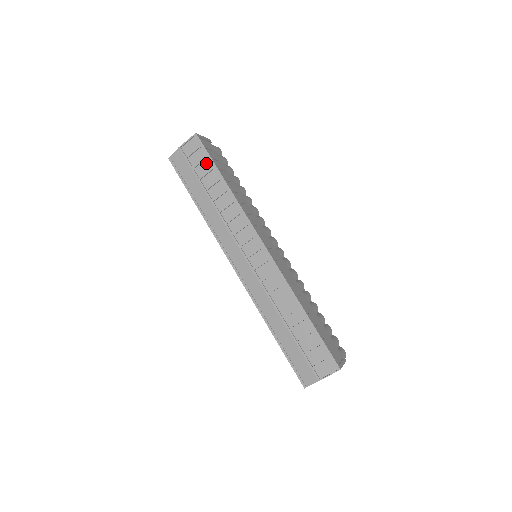
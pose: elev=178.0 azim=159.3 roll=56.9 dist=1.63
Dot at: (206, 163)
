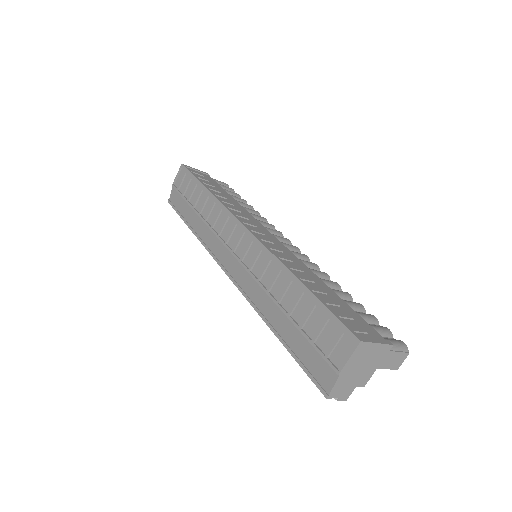
Dot at: (192, 184)
